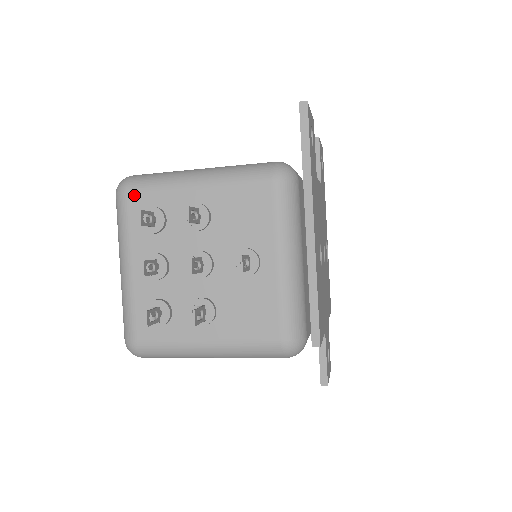
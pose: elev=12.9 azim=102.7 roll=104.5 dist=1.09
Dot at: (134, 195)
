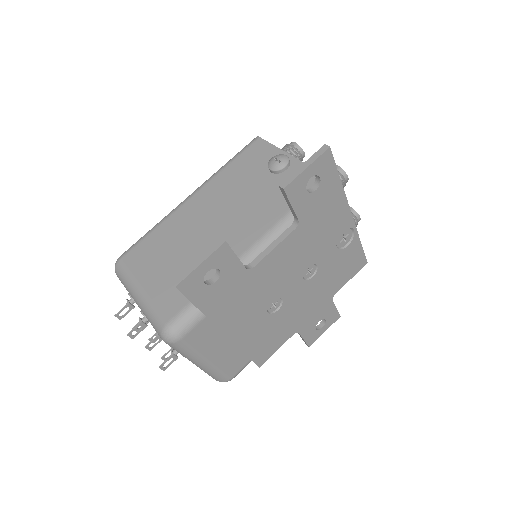
Dot at: occluded
